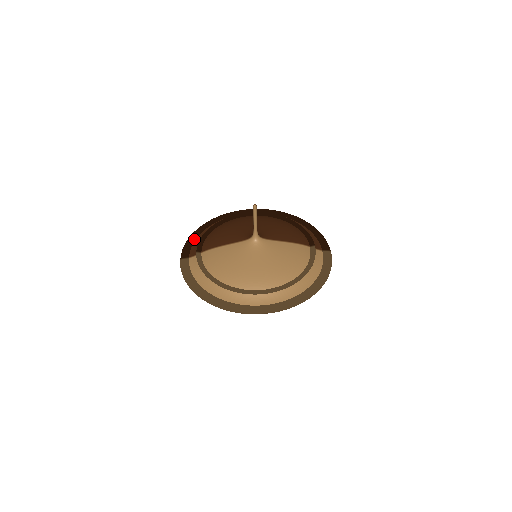
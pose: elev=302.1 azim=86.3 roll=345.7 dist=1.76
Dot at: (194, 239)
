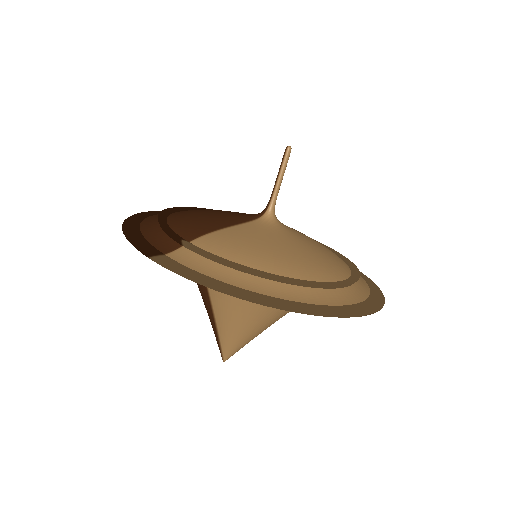
Dot at: (138, 233)
